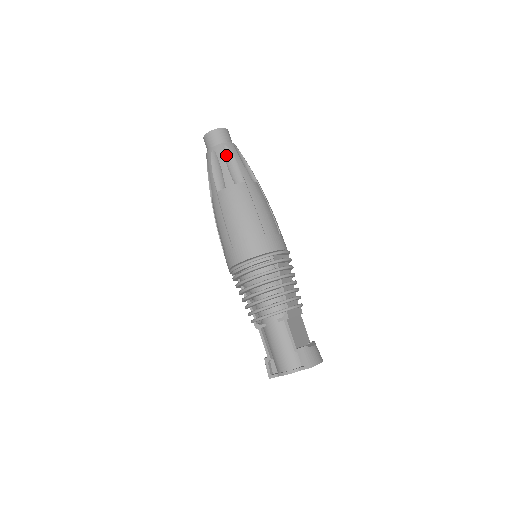
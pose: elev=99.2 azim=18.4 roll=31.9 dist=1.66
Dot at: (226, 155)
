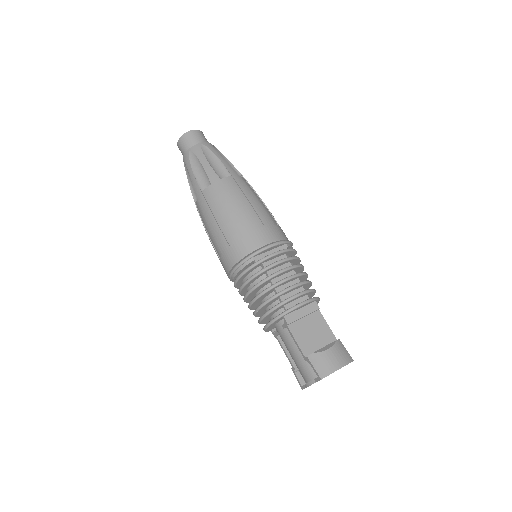
Dot at: (192, 161)
